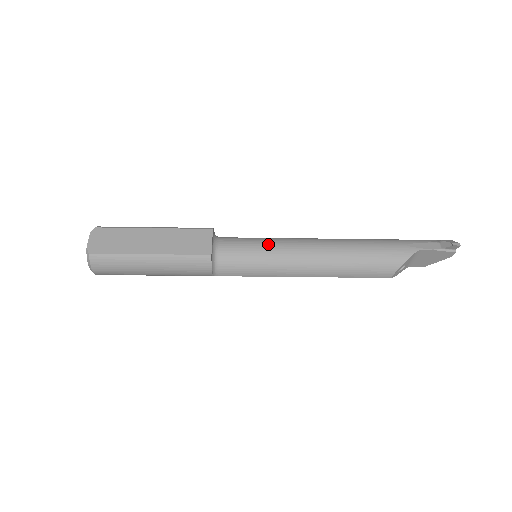
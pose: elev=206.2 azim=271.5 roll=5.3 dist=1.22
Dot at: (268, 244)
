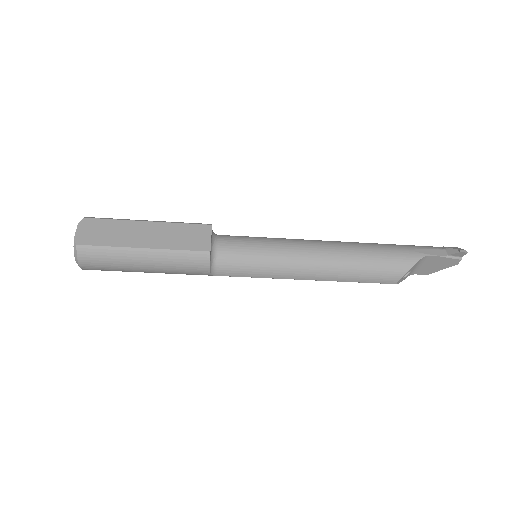
Dot at: (270, 243)
